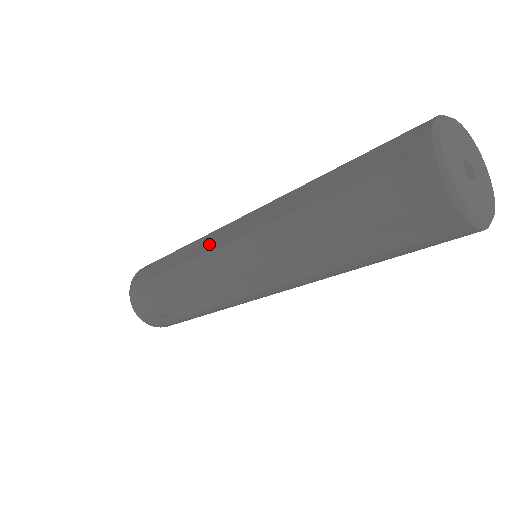
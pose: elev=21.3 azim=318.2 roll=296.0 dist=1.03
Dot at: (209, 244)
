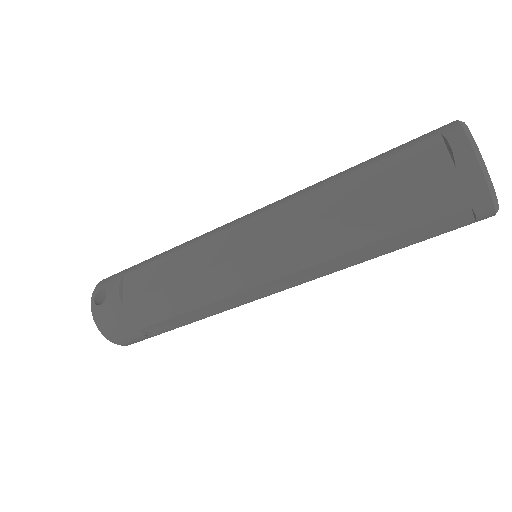
Dot at: (209, 256)
